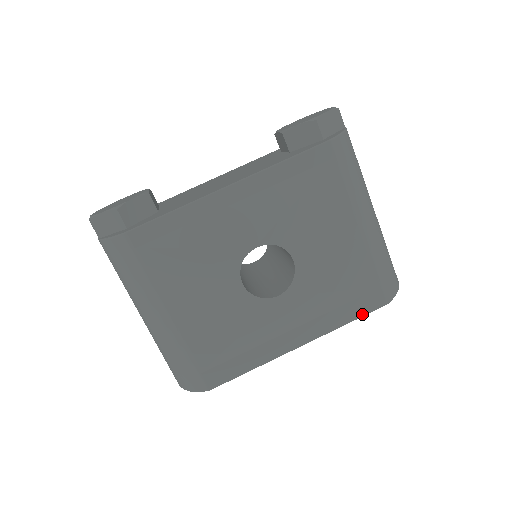
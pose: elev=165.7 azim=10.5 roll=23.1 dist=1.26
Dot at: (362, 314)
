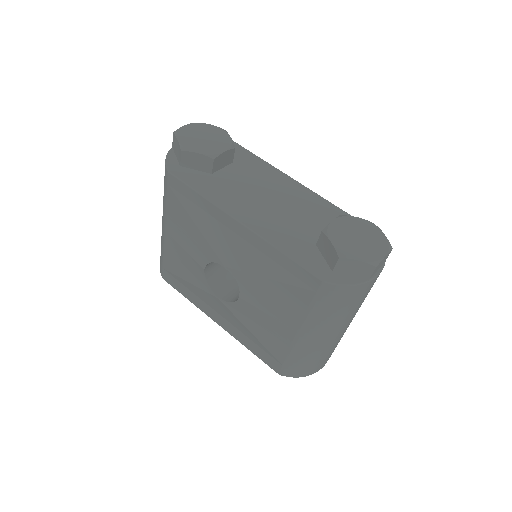
Dot at: (261, 358)
